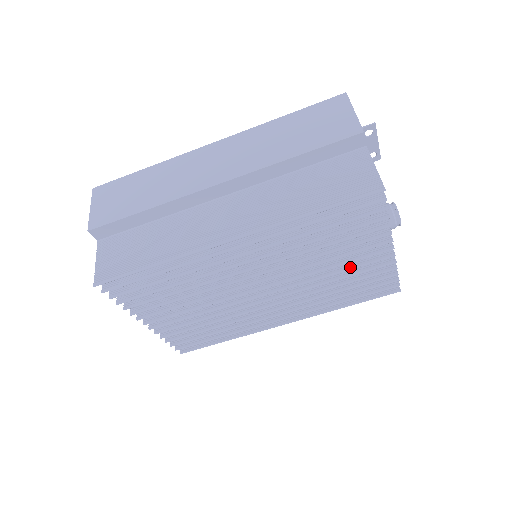
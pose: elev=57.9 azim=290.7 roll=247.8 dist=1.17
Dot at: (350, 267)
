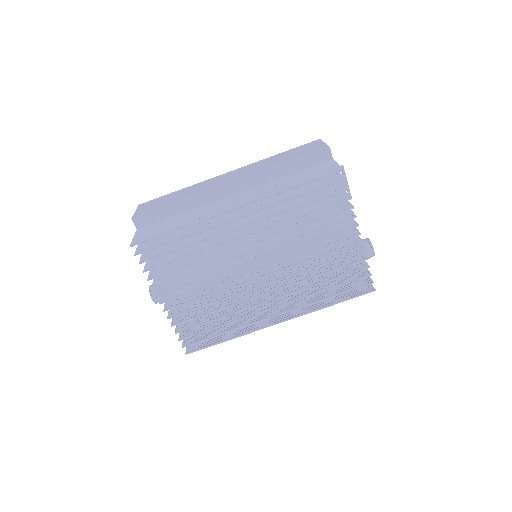
Dot at: (329, 253)
